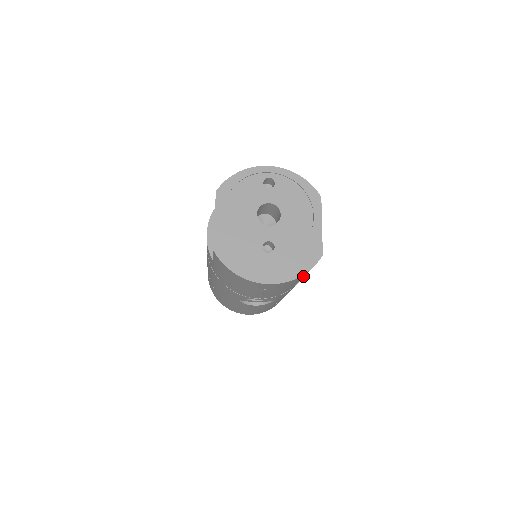
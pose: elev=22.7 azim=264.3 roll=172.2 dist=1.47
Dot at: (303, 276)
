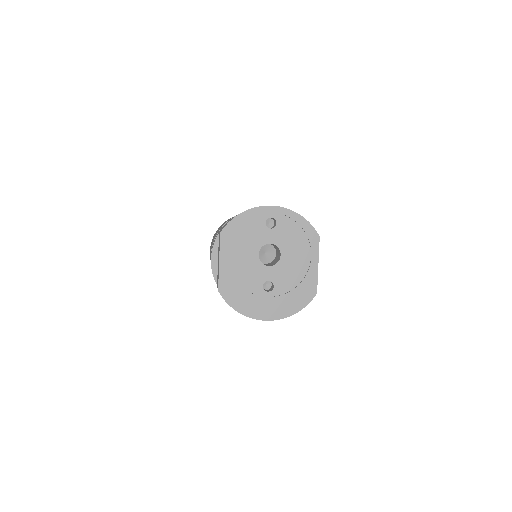
Dot at: occluded
